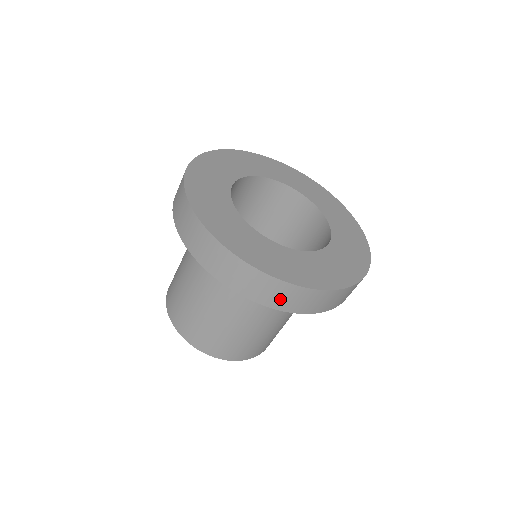
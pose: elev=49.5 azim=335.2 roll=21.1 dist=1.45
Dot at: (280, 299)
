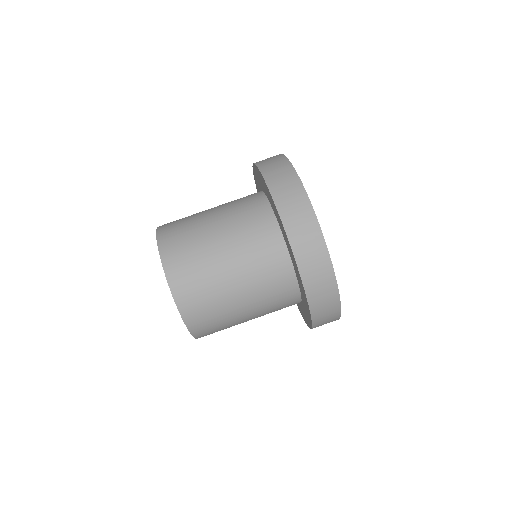
Dot at: (314, 274)
